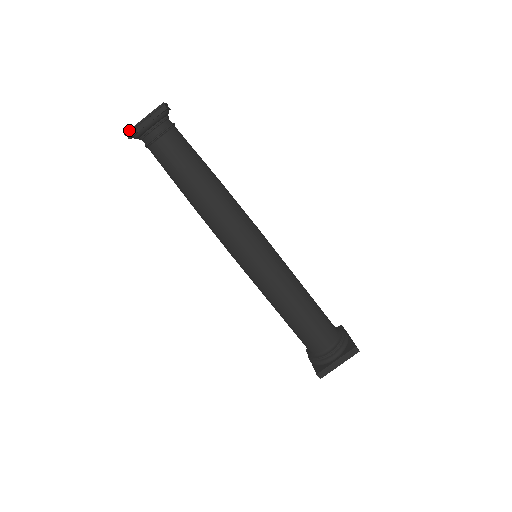
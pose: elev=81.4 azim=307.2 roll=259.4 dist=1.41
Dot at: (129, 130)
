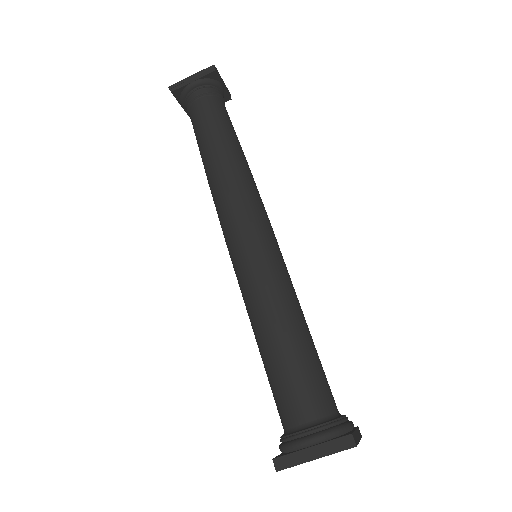
Dot at: (174, 84)
